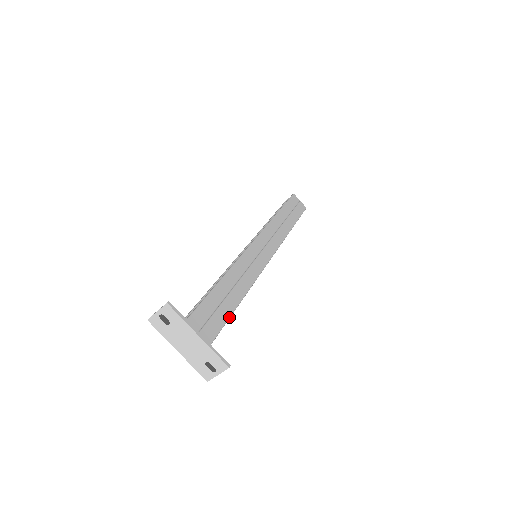
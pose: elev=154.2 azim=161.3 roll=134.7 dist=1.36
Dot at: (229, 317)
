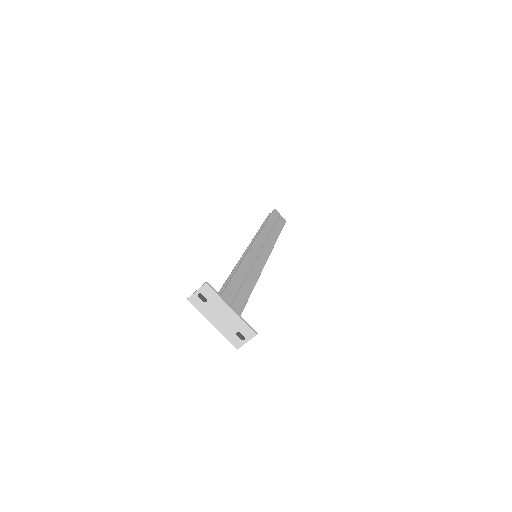
Dot at: occluded
